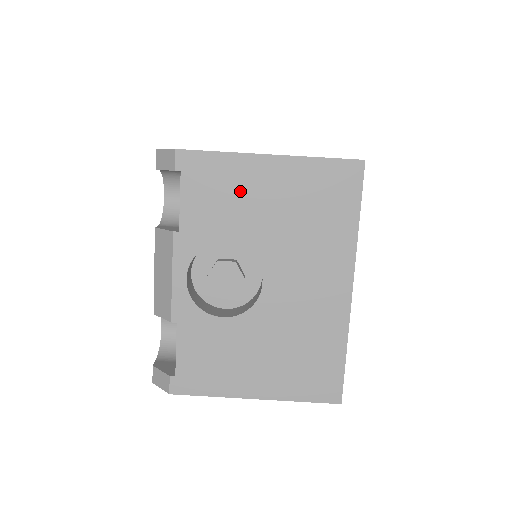
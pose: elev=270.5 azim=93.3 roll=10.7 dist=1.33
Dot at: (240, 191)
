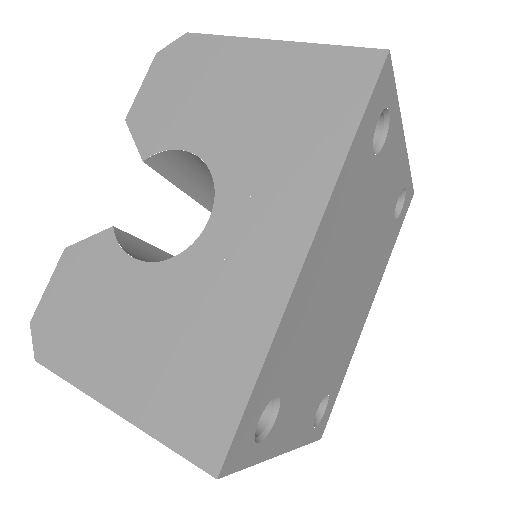
Dot at: occluded
